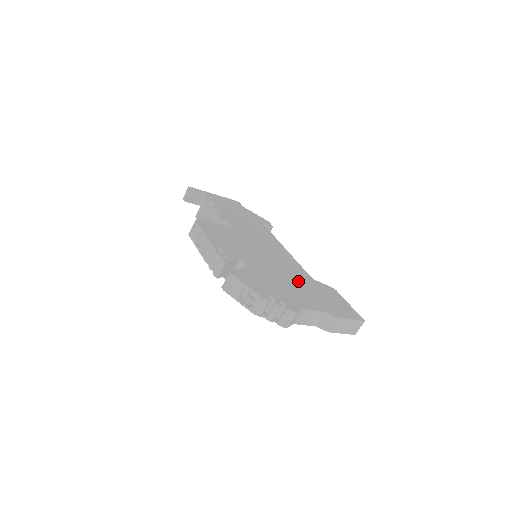
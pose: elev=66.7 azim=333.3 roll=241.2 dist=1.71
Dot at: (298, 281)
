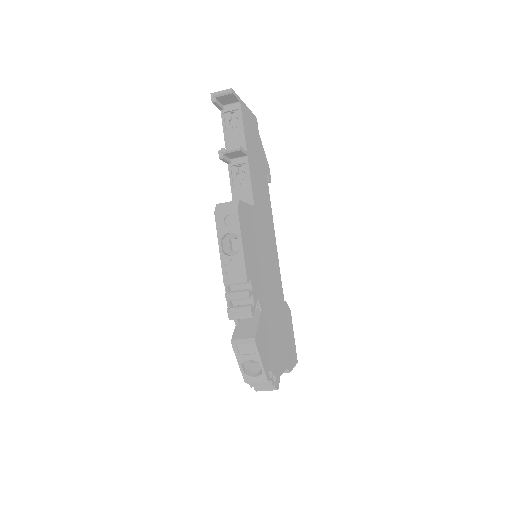
Dot at: (279, 315)
